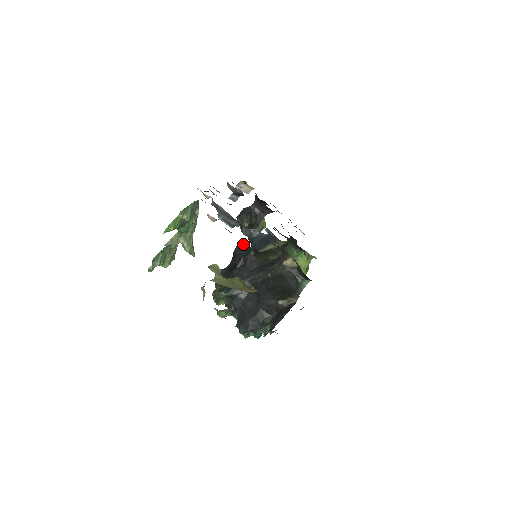
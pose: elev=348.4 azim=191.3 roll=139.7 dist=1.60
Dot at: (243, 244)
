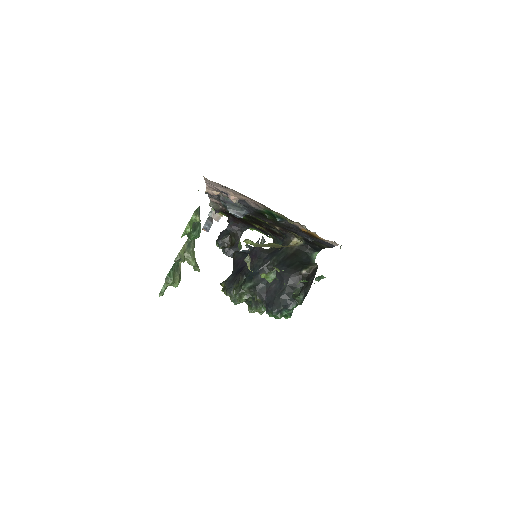
Dot at: occluded
